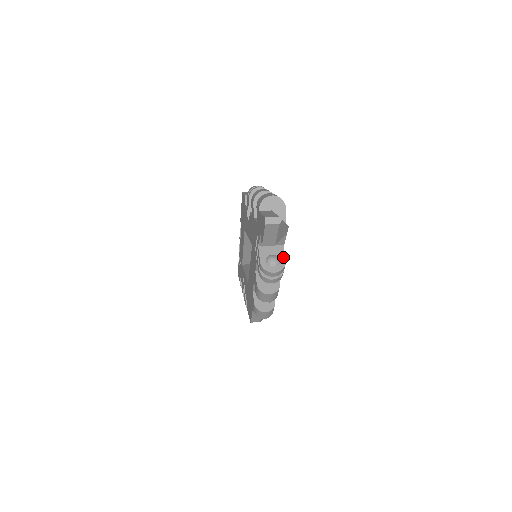
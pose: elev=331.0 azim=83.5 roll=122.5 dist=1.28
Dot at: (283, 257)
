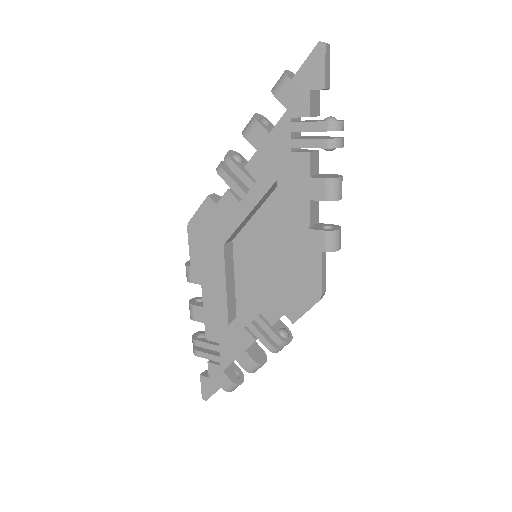
Dot at: occluded
